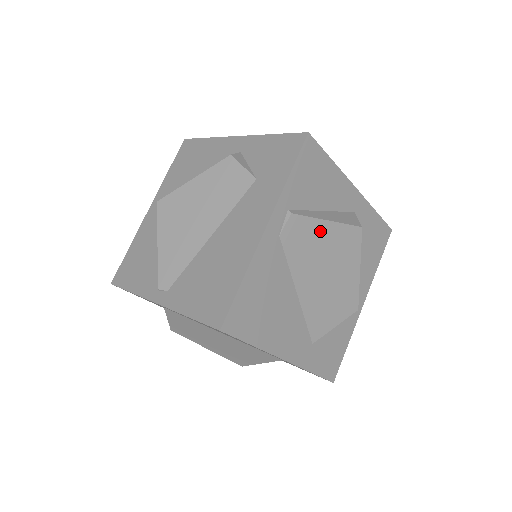
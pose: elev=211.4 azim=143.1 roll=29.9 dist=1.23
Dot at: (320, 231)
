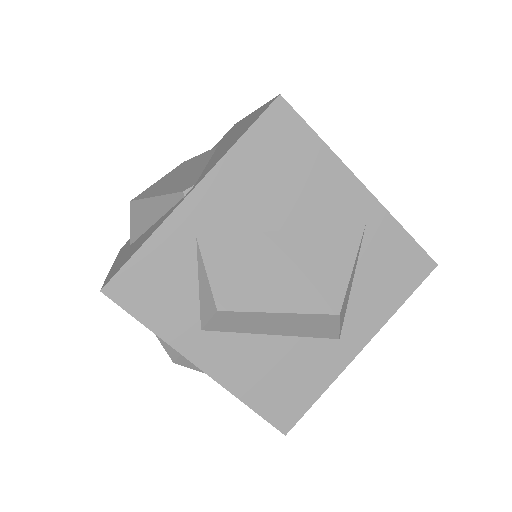
Dot at: occluded
